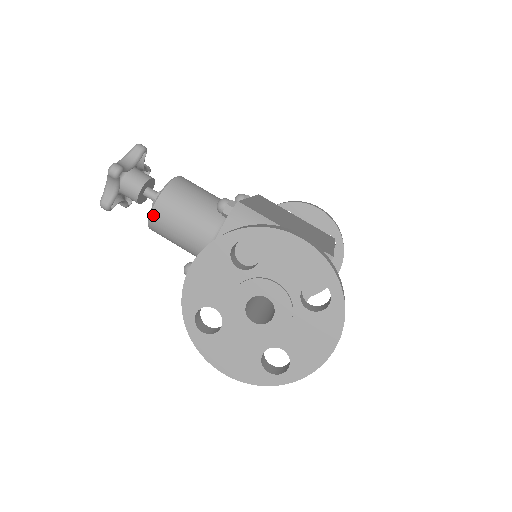
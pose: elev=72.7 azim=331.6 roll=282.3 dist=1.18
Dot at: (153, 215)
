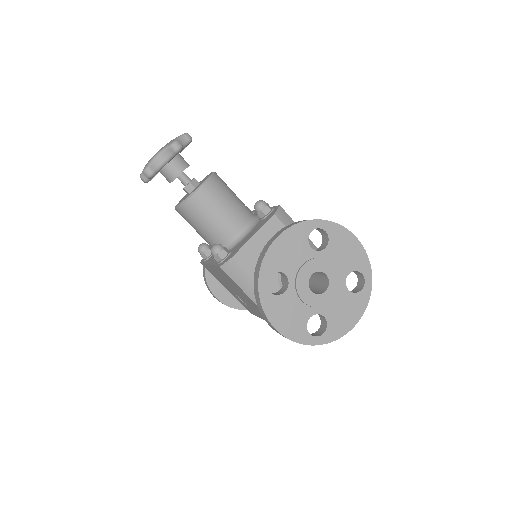
Dot at: (196, 195)
